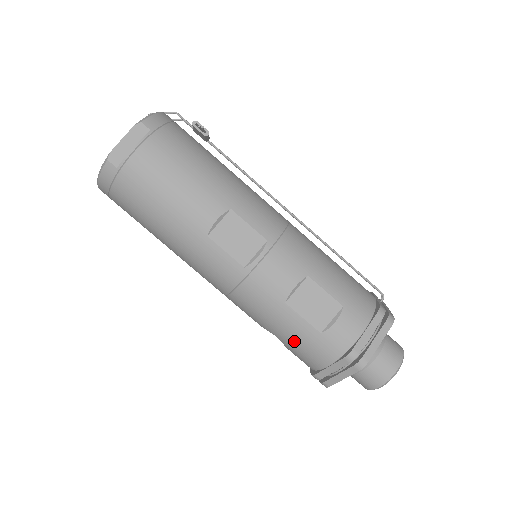
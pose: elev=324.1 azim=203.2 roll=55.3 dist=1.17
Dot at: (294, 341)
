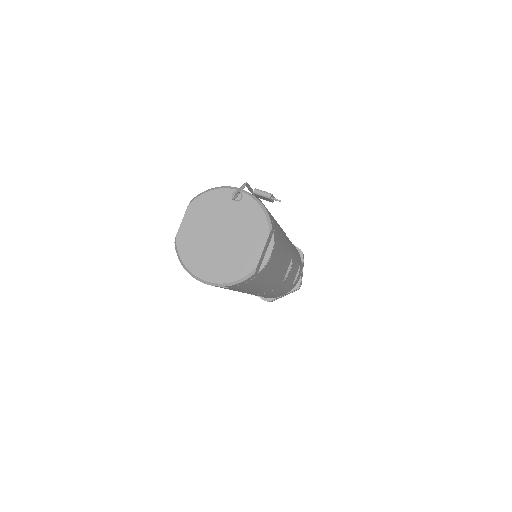
Dot at: (276, 295)
